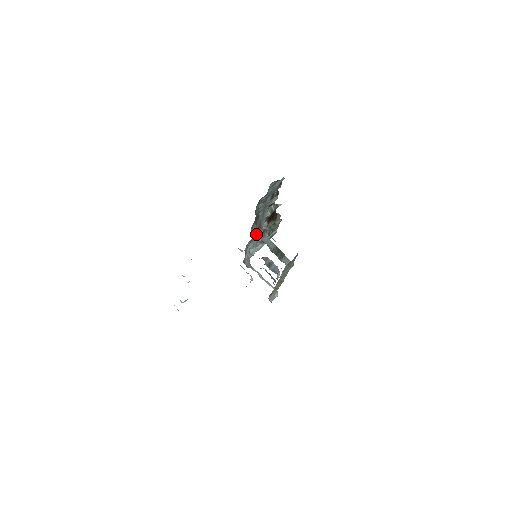
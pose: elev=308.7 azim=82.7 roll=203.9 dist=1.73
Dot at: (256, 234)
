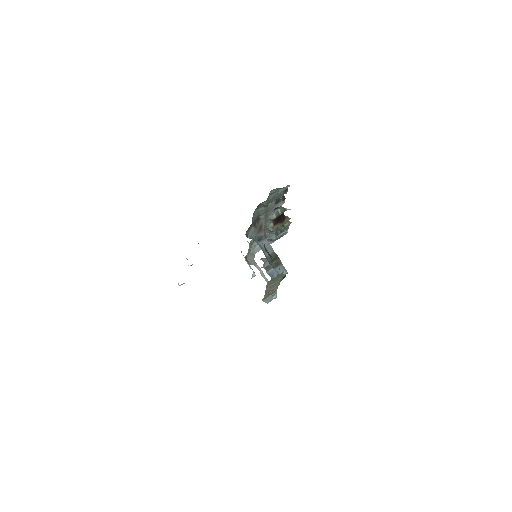
Dot at: (252, 238)
